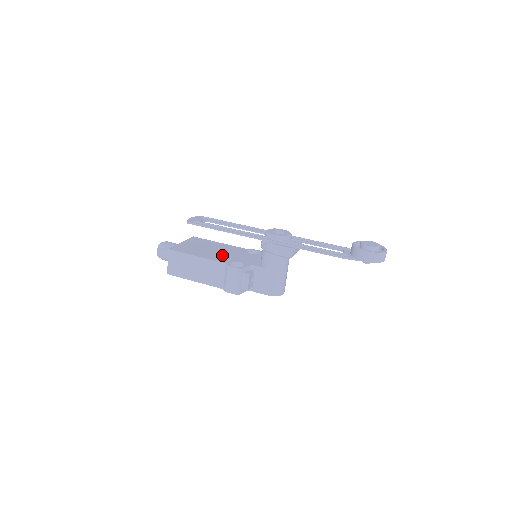
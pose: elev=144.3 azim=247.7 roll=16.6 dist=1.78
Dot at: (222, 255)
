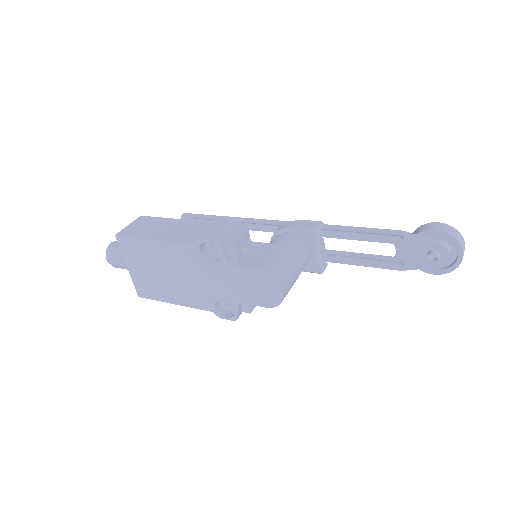
Dot at: occluded
